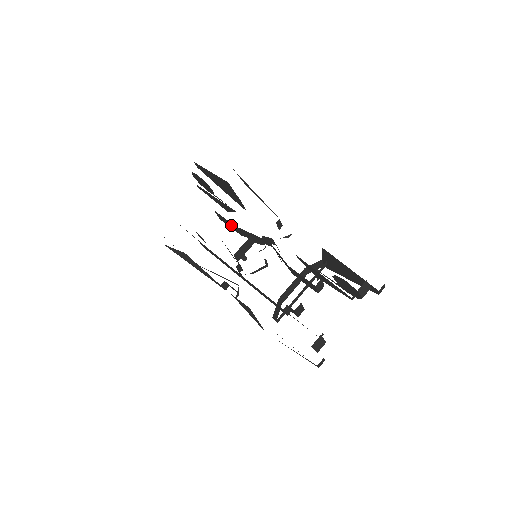
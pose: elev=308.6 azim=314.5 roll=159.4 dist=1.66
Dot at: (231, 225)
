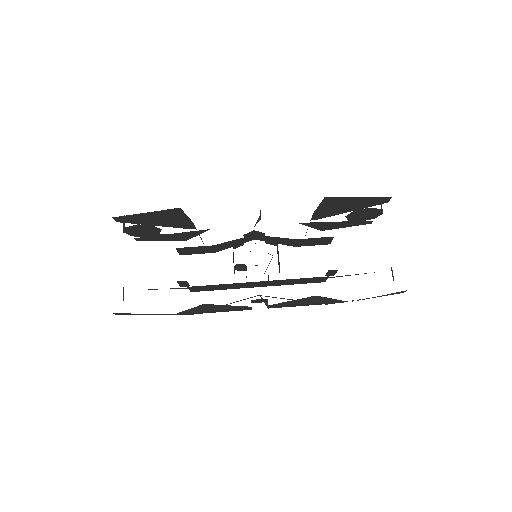
Dot at: (203, 249)
